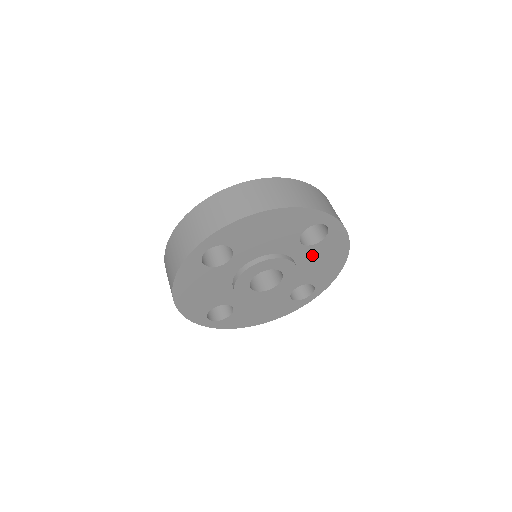
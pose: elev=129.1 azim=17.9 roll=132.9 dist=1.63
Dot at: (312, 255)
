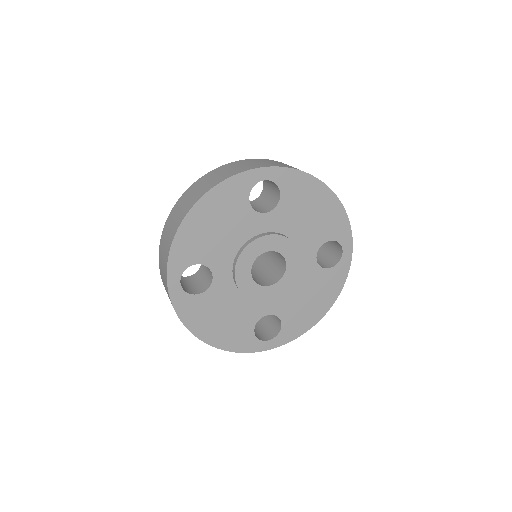
Dot at: (311, 280)
